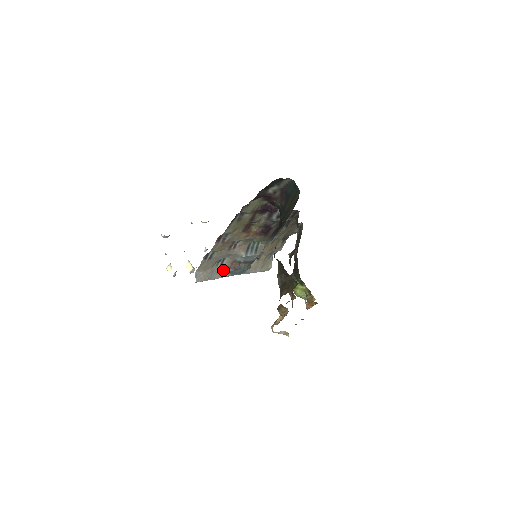
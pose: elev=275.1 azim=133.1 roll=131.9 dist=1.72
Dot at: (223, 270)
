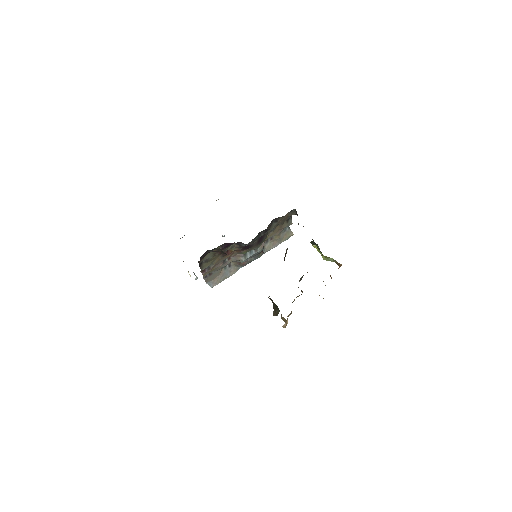
Dot at: (235, 267)
